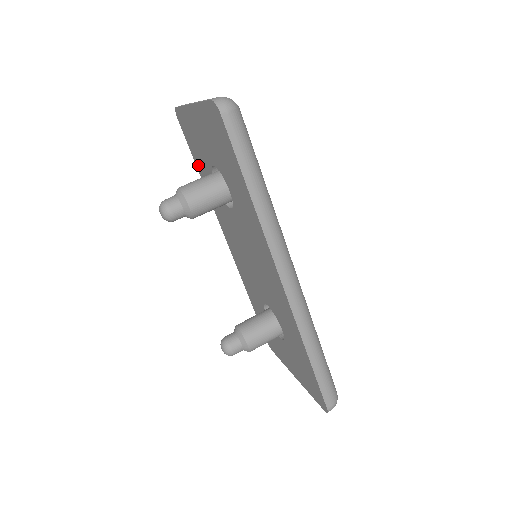
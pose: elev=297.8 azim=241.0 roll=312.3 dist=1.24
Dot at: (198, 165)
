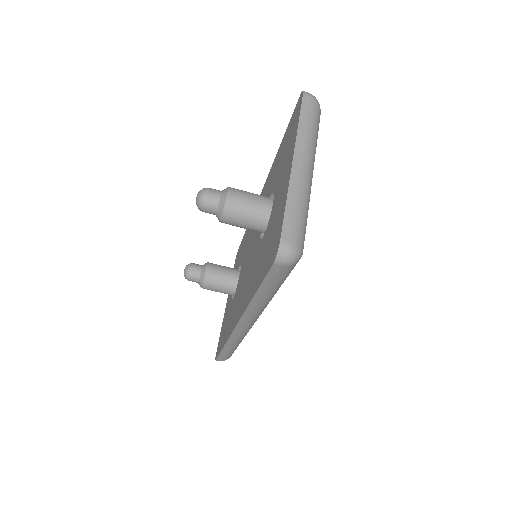
Dot at: (282, 145)
